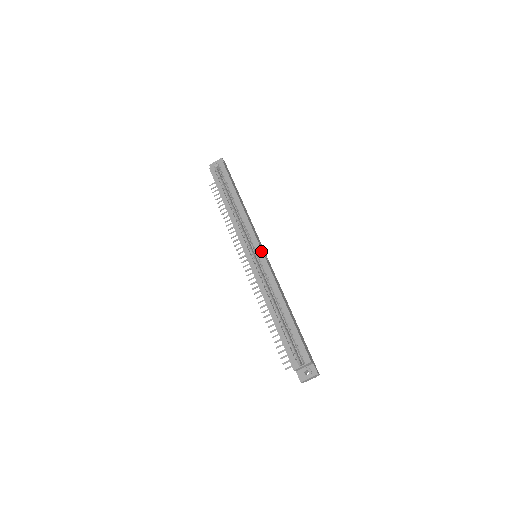
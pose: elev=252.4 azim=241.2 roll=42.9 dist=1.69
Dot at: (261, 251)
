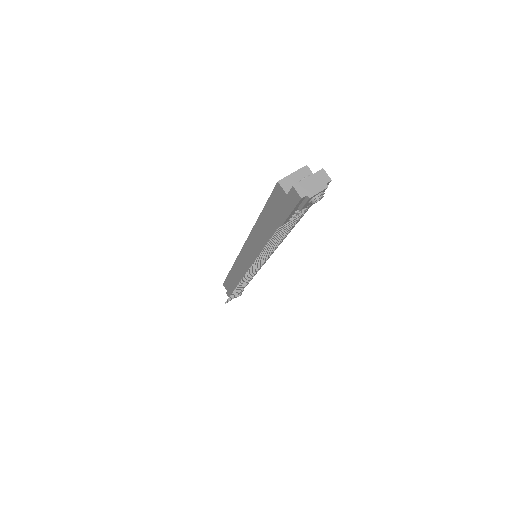
Dot at: occluded
